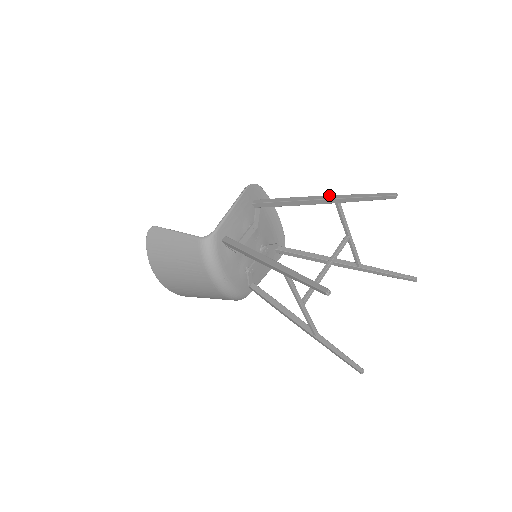
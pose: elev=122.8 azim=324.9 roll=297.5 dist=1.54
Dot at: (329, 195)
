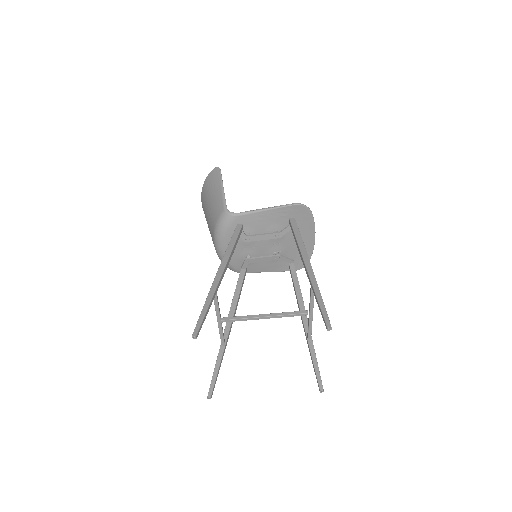
Dot at: occluded
